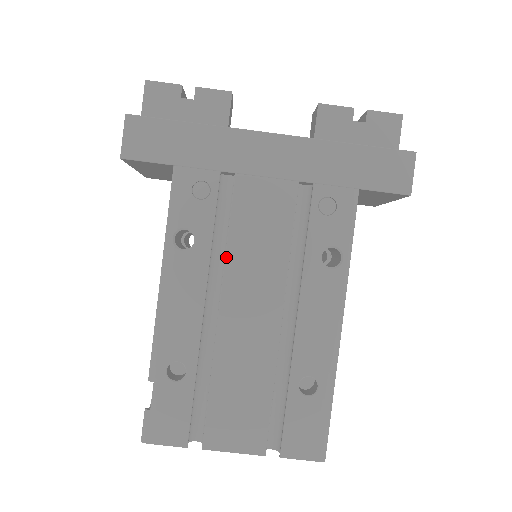
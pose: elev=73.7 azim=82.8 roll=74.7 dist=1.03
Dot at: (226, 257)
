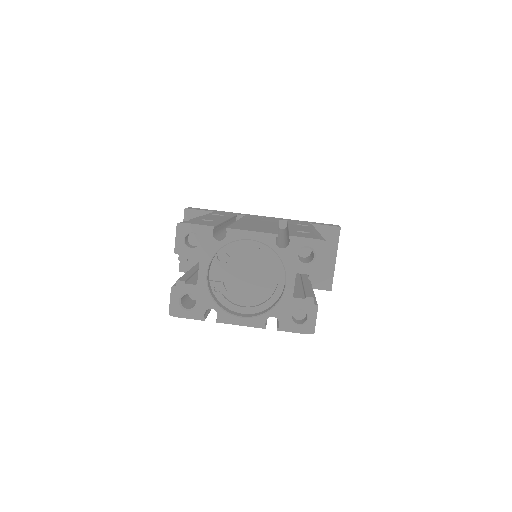
Dot at: (241, 218)
